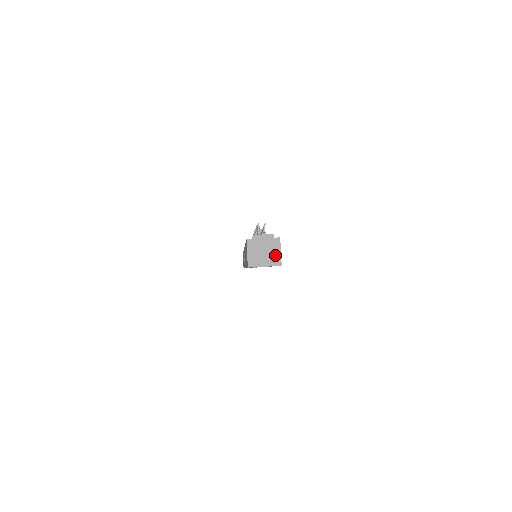
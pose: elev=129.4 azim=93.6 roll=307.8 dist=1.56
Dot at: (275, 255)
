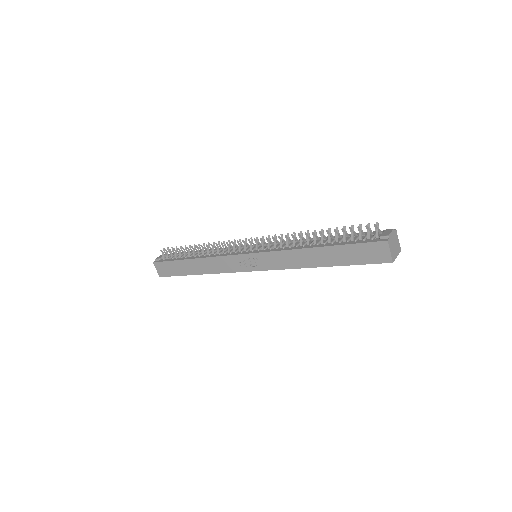
Dot at: (398, 244)
